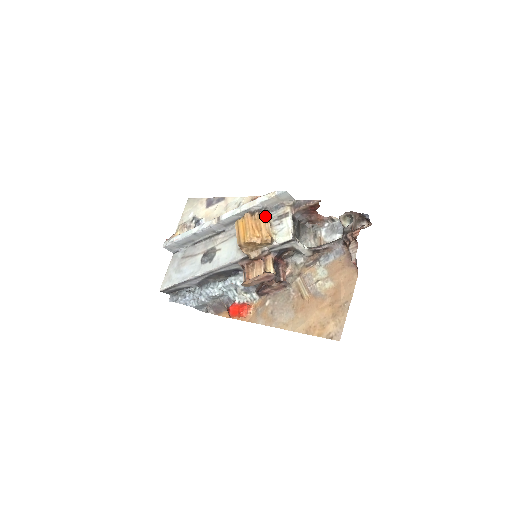
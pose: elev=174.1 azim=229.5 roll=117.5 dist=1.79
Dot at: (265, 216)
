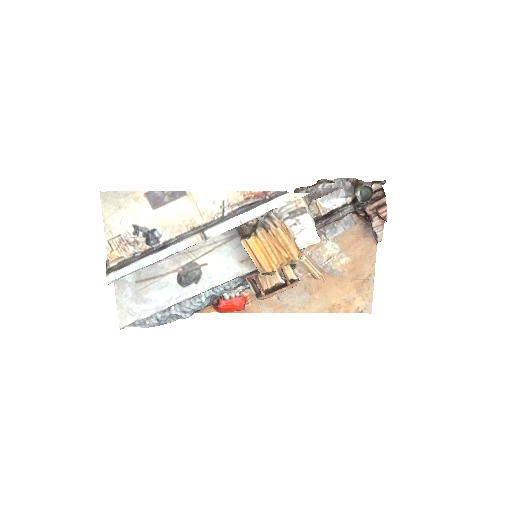
Dot at: (283, 226)
